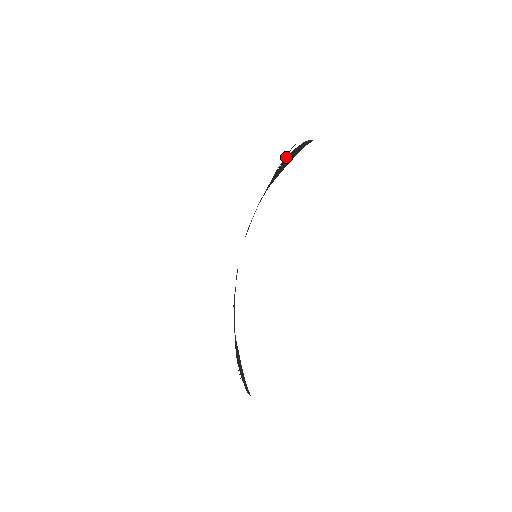
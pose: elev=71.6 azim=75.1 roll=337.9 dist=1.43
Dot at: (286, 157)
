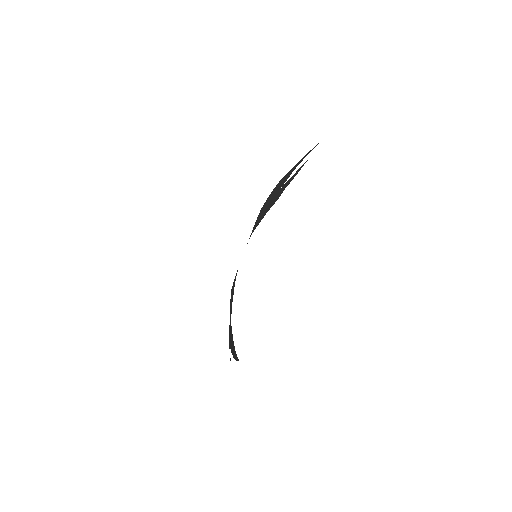
Dot at: occluded
